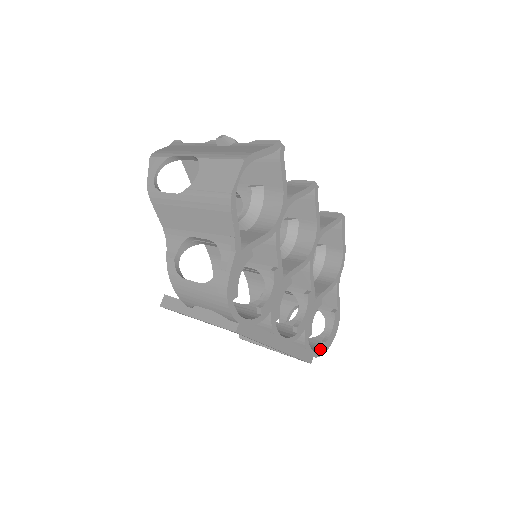
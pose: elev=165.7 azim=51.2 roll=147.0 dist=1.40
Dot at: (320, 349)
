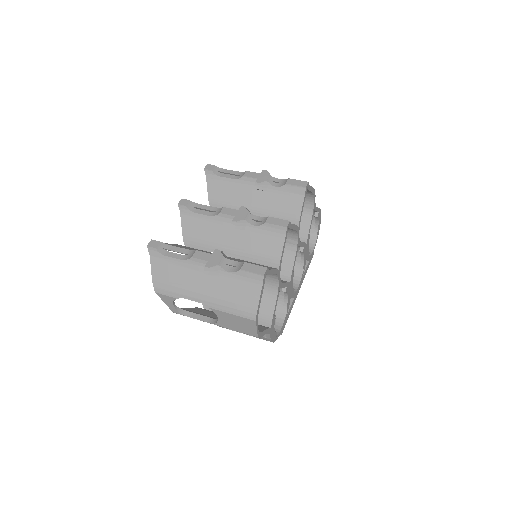
Dot at: (315, 239)
